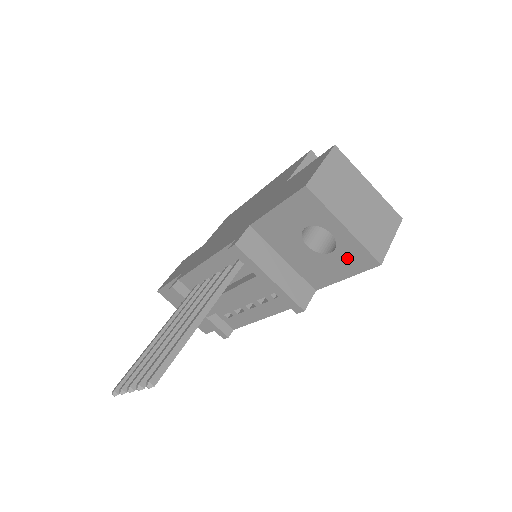
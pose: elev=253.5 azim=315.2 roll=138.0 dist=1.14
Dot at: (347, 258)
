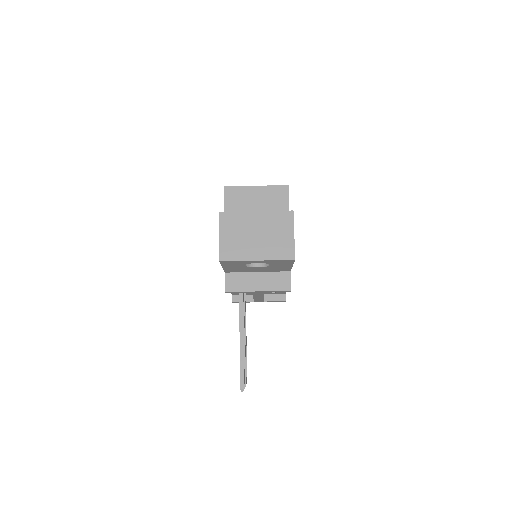
Dot at: (279, 264)
